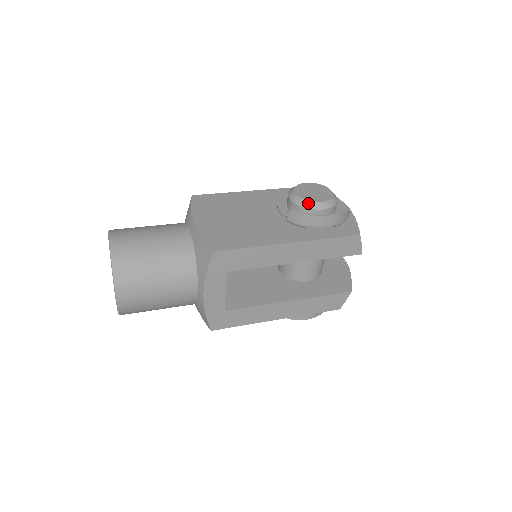
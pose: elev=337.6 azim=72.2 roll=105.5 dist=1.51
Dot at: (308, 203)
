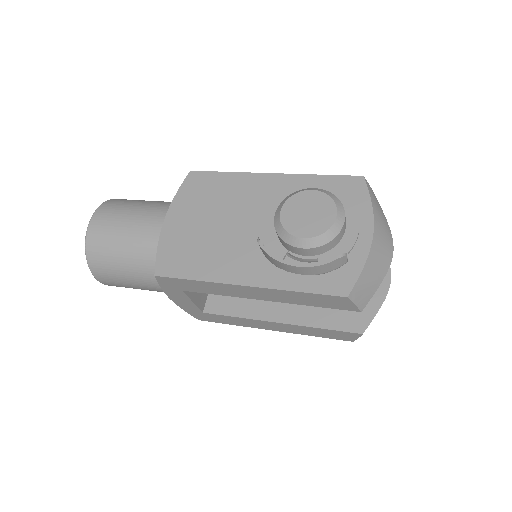
Dot at: (286, 234)
